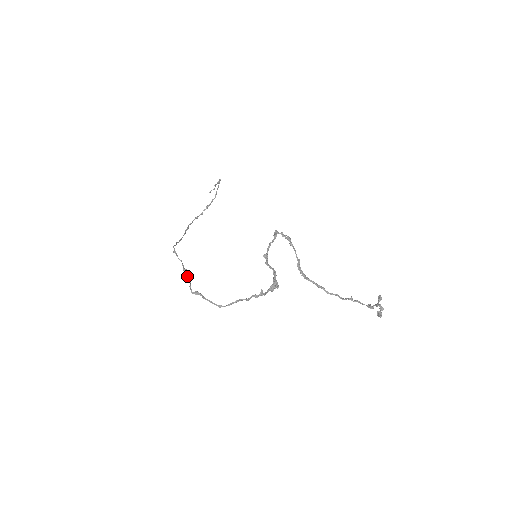
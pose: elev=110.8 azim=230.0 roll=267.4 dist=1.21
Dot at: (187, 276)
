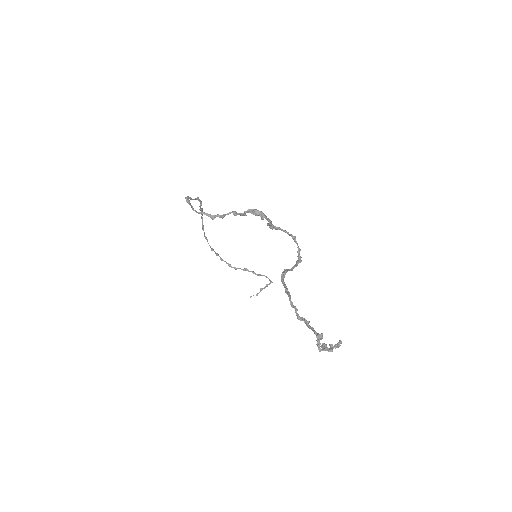
Dot at: (195, 199)
